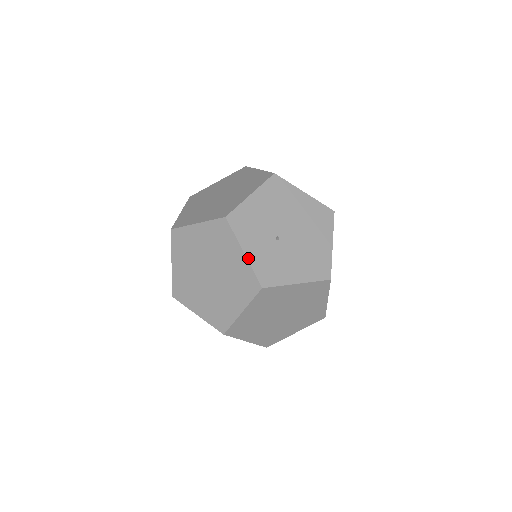
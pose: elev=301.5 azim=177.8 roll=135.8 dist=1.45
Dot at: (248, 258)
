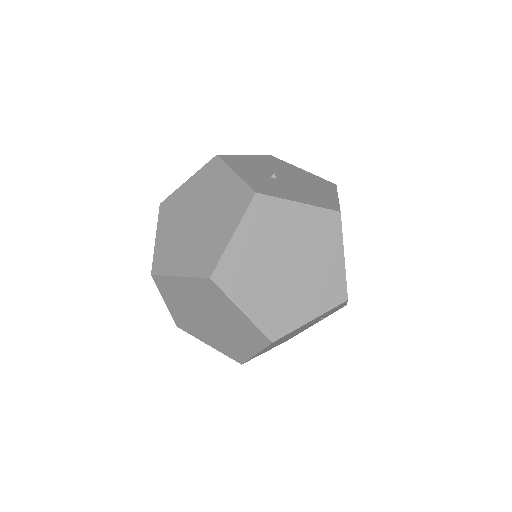
Dot at: (240, 176)
